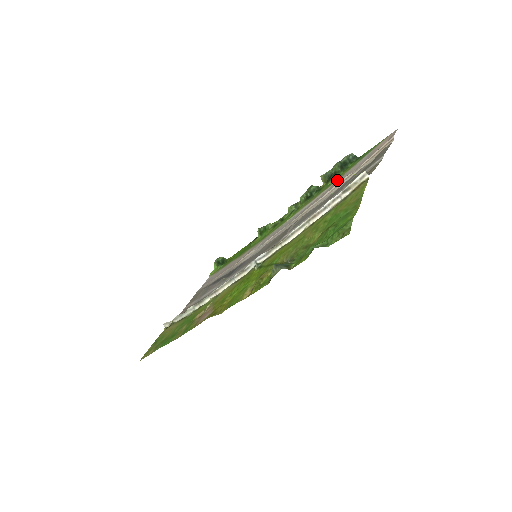
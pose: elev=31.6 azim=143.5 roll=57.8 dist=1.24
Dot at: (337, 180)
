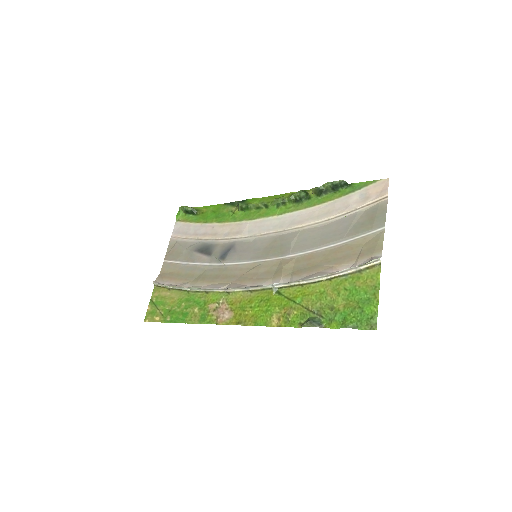
Dot at: (329, 202)
